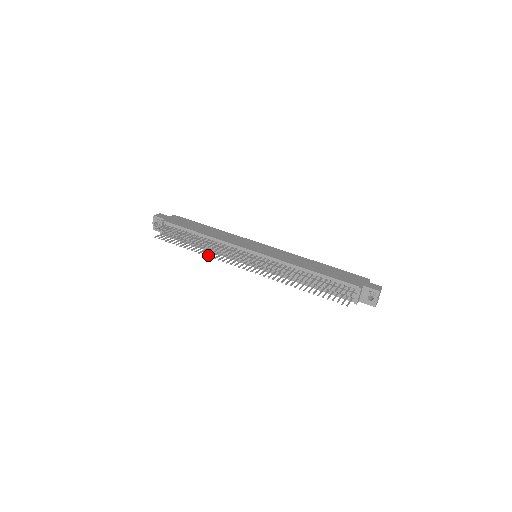
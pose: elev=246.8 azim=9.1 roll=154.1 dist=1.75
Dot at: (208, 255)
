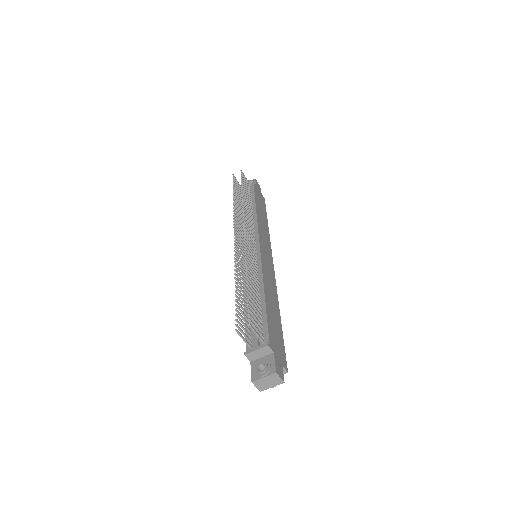
Dot at: (235, 210)
